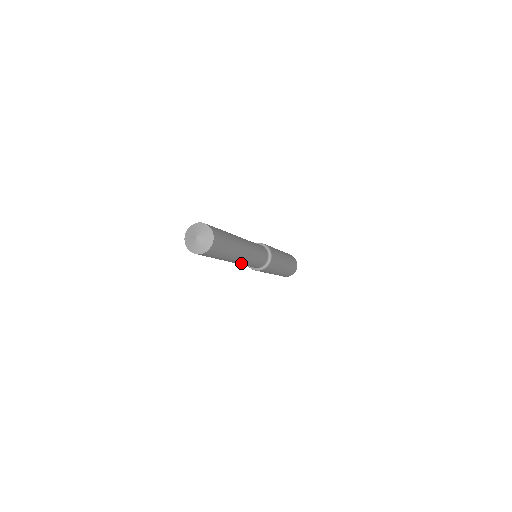
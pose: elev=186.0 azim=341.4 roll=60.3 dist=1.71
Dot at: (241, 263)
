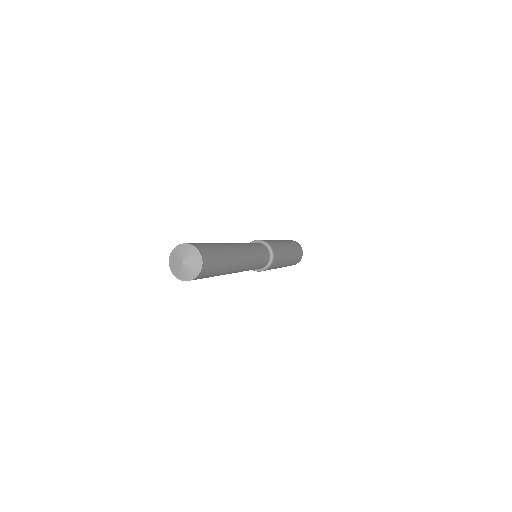
Dot at: occluded
